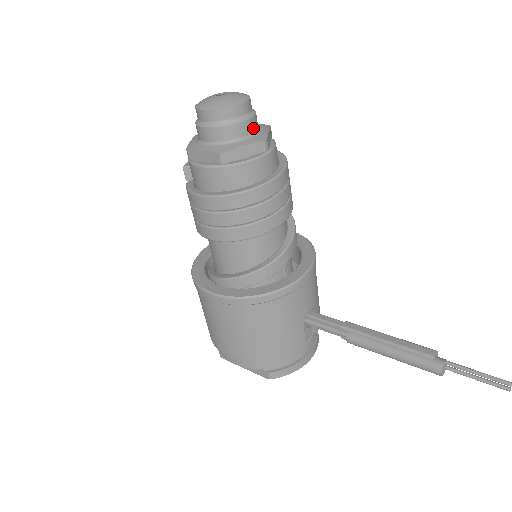
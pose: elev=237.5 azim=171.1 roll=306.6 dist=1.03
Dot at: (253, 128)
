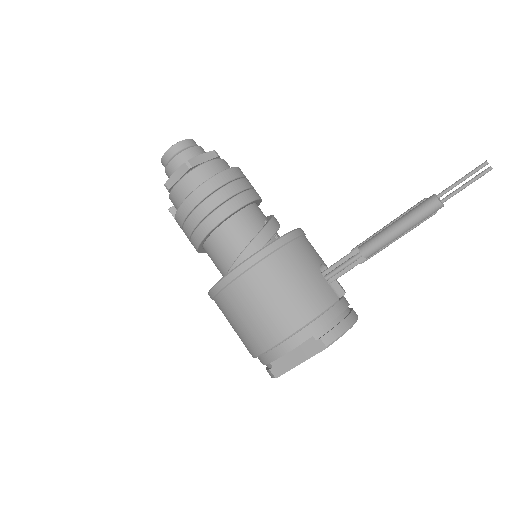
Dot at: (204, 152)
